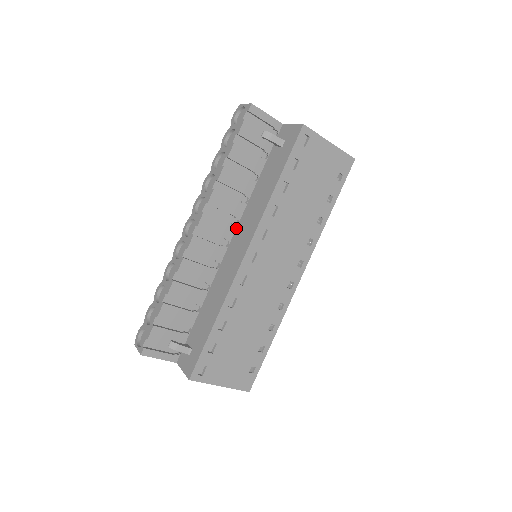
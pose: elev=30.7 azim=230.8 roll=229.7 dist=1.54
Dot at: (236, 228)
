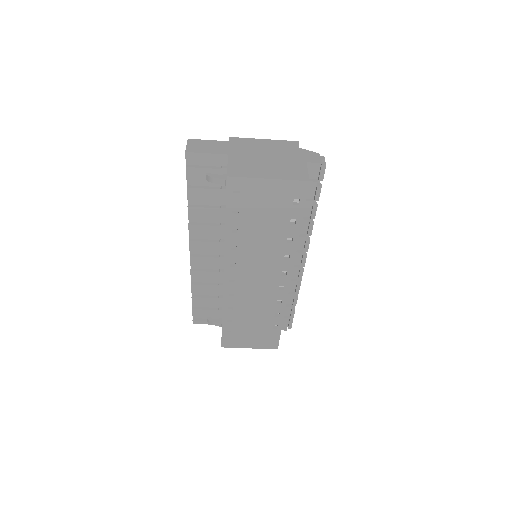
Dot at: occluded
